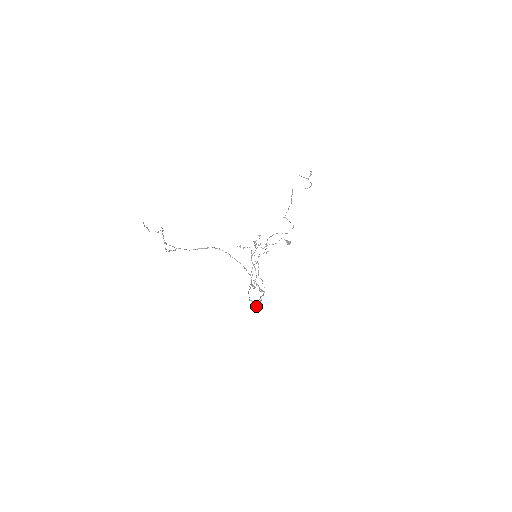
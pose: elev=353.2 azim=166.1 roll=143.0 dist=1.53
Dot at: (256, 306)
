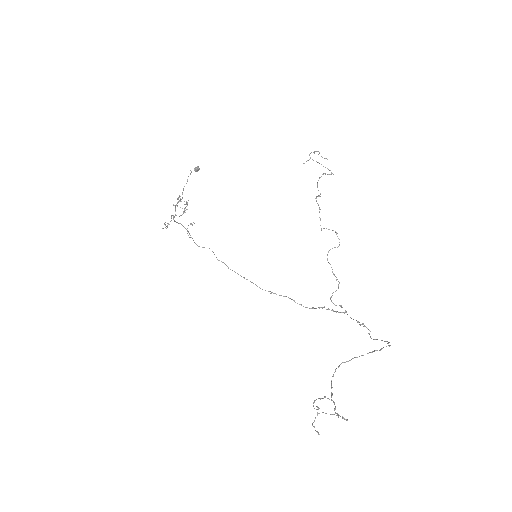
Dot at: occluded
